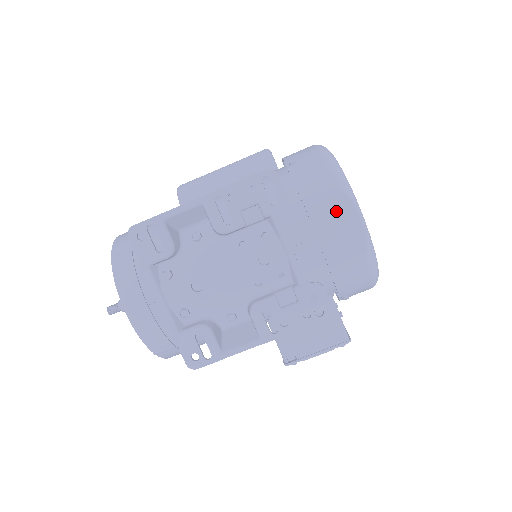
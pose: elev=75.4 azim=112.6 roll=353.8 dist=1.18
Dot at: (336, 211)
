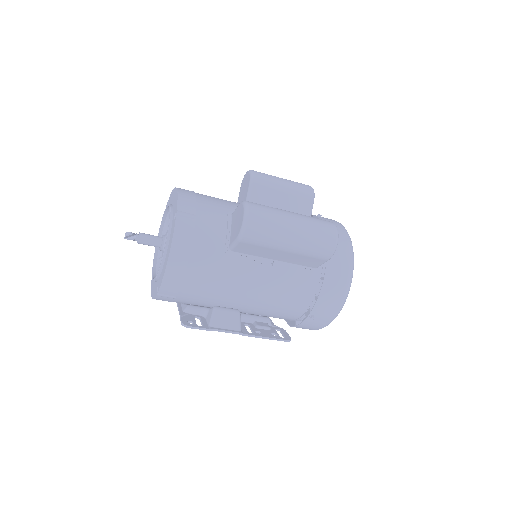
Dot at: occluded
